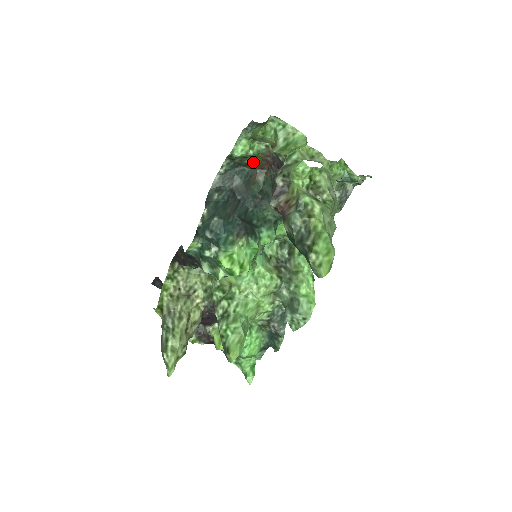
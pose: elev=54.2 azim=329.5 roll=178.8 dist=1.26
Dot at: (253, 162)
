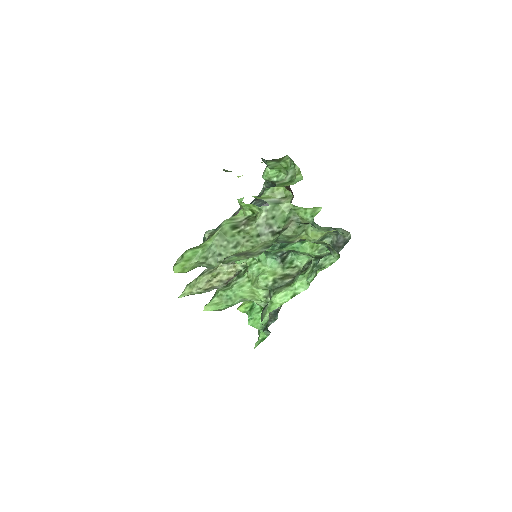
Dot at: occluded
